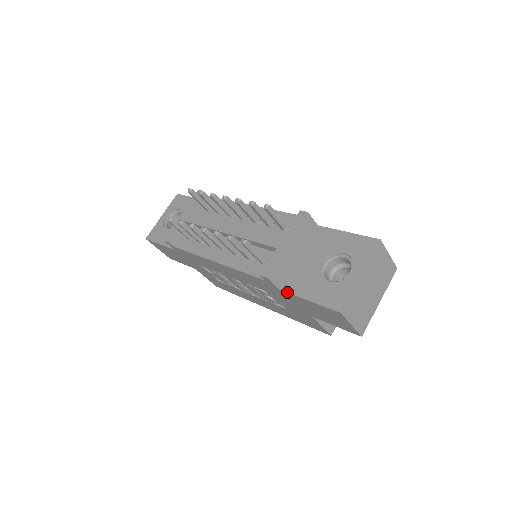
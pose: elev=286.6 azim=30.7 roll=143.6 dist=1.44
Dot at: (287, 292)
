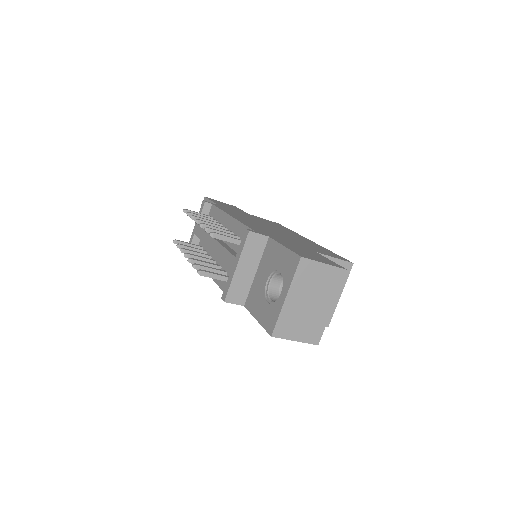
Dot at: (247, 309)
